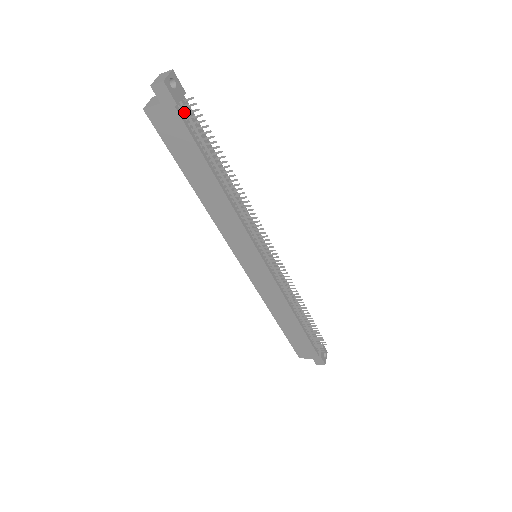
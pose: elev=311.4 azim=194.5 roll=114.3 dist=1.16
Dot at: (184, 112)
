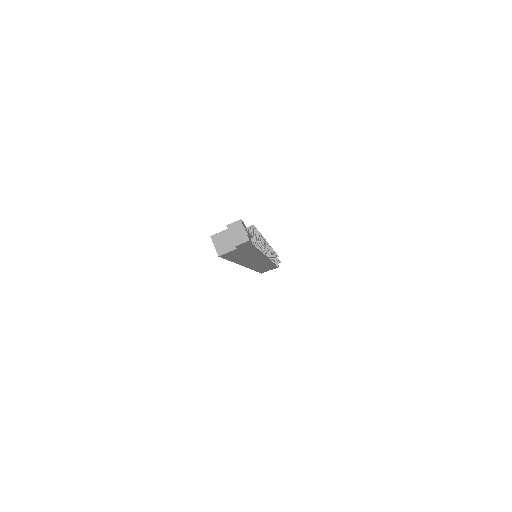
Dot at: (252, 240)
